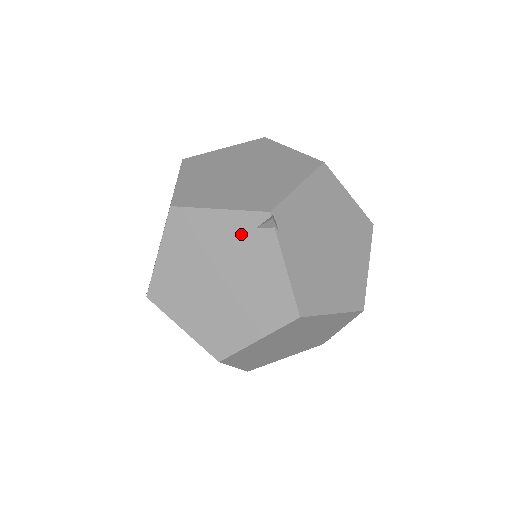
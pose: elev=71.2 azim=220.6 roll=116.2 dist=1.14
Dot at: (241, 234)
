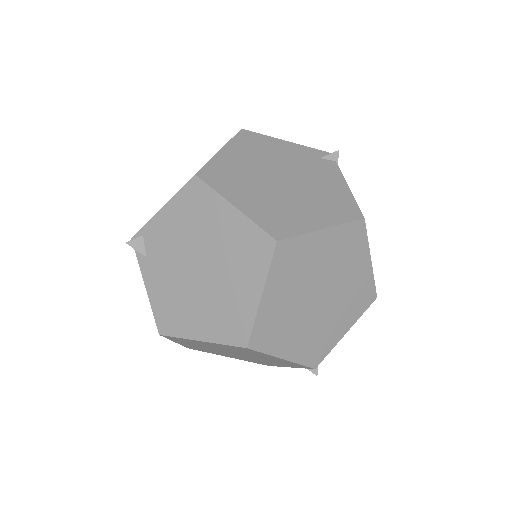
Dot at: (307, 158)
